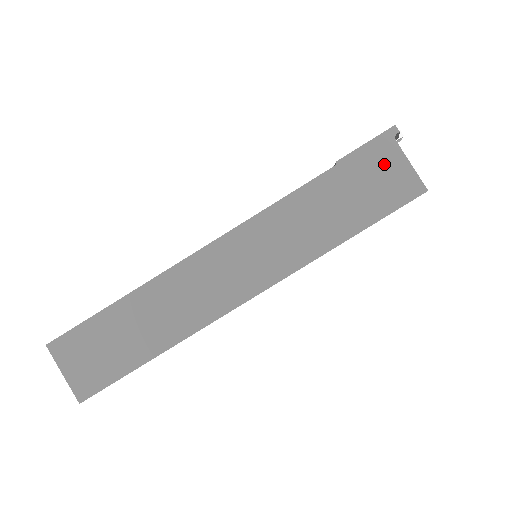
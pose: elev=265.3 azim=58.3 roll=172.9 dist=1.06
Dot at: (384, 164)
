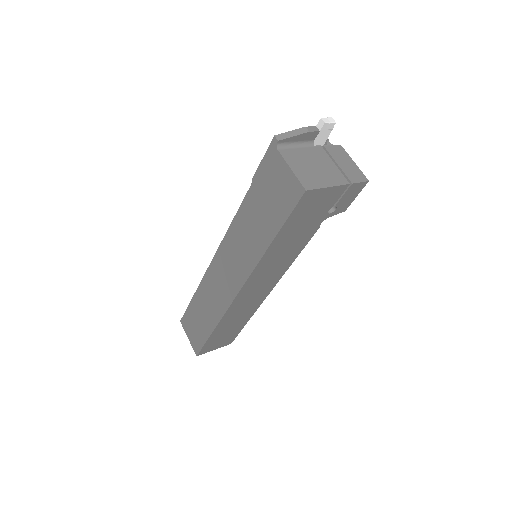
Dot at: (275, 174)
